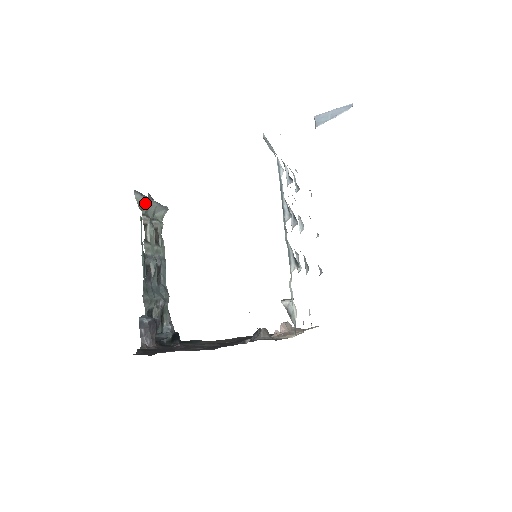
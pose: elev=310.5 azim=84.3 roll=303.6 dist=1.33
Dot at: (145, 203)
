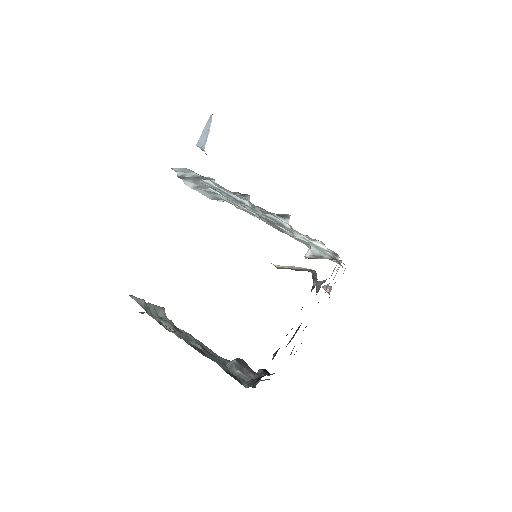
Dot at: (144, 304)
